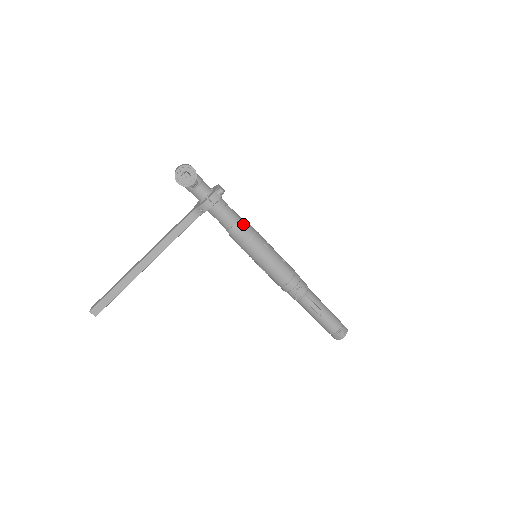
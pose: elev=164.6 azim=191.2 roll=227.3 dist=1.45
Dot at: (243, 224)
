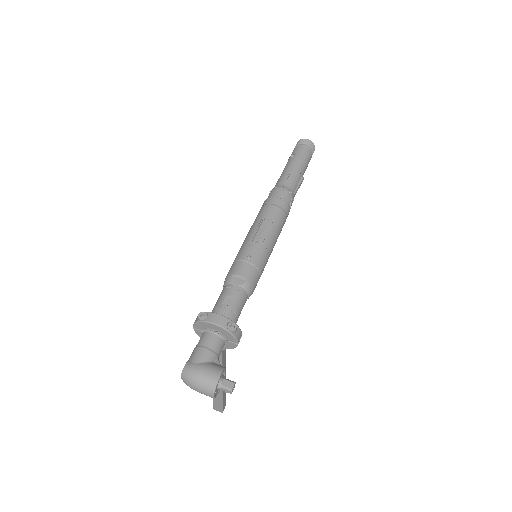
Dot at: (250, 286)
